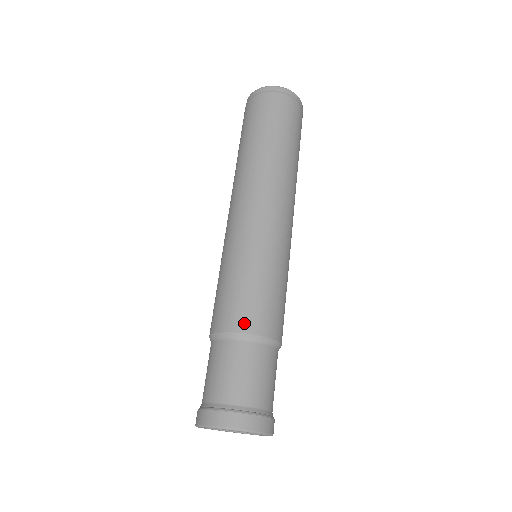
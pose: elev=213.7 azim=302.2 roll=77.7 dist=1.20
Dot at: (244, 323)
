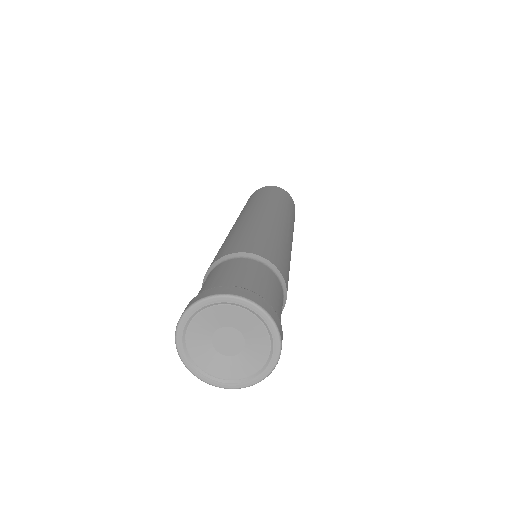
Dot at: (237, 249)
